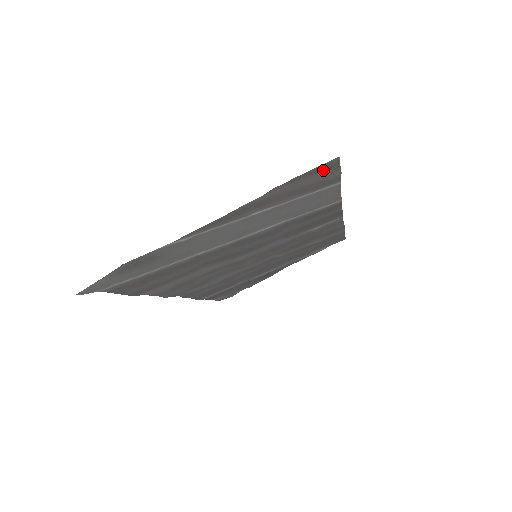
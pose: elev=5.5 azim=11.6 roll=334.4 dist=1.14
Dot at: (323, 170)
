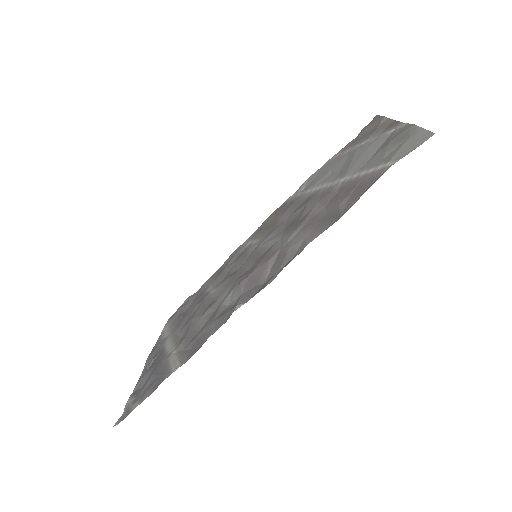
Dot at: (369, 124)
